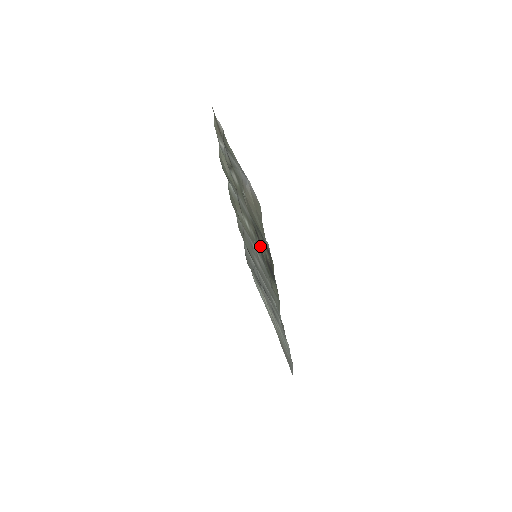
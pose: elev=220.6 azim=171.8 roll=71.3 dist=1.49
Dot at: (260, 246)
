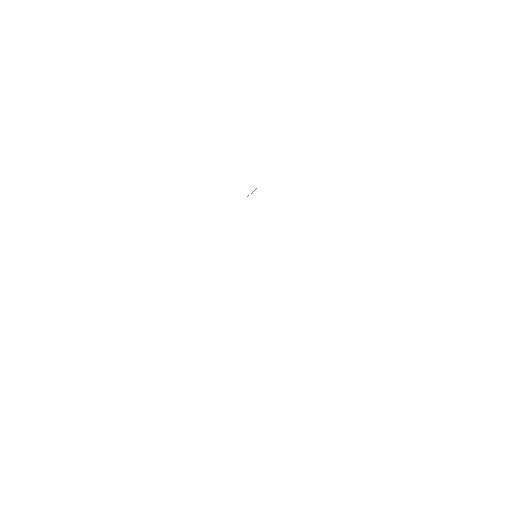
Dot at: occluded
